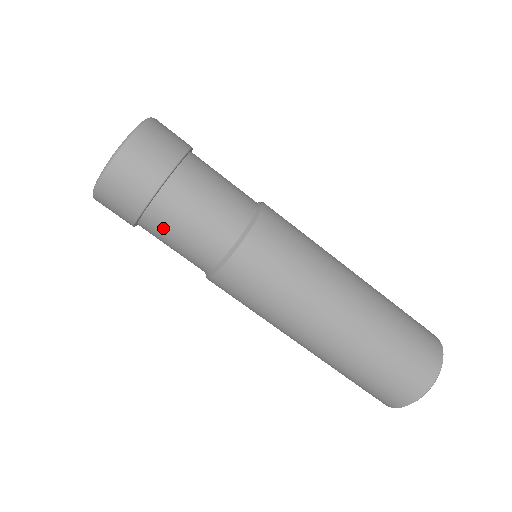
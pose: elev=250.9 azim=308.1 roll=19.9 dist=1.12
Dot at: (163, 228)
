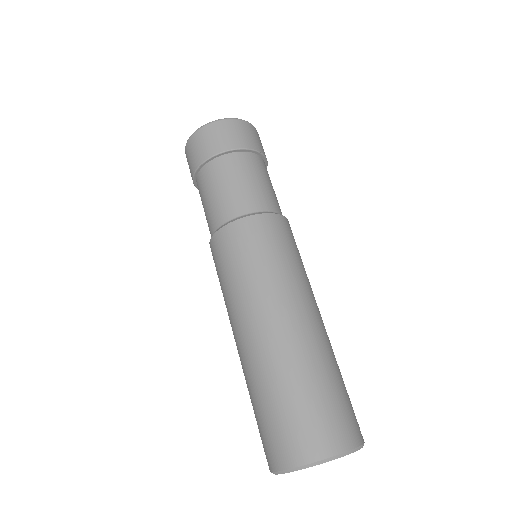
Dot at: (210, 180)
